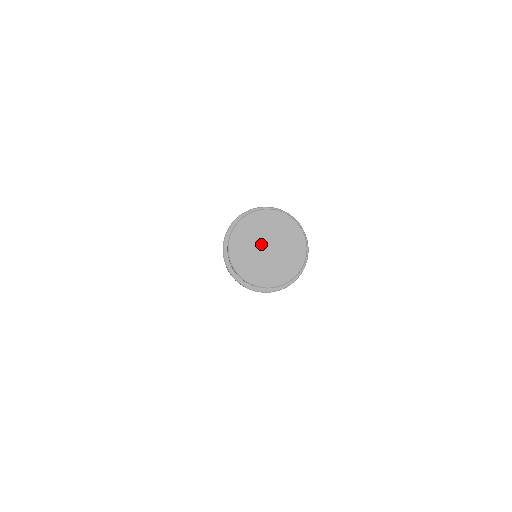
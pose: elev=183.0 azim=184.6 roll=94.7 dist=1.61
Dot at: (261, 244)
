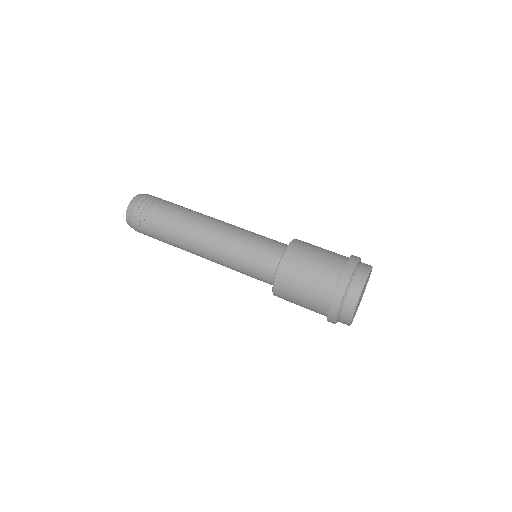
Dot at: (362, 293)
